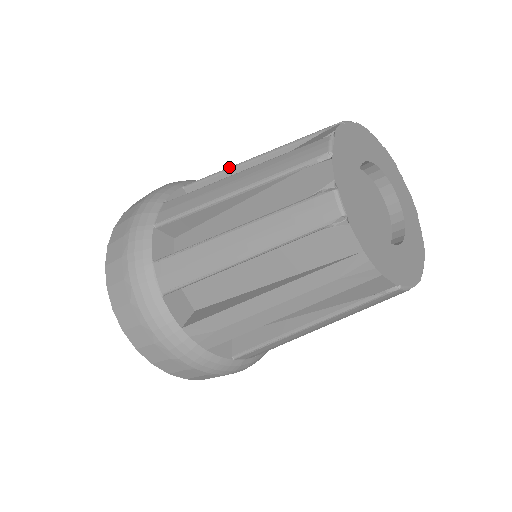
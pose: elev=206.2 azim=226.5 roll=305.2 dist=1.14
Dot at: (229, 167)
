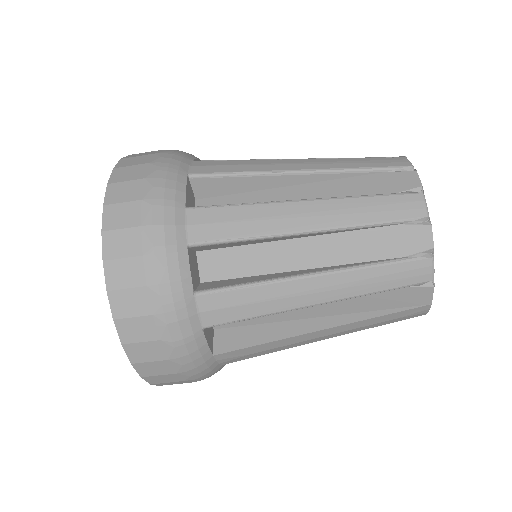
Dot at: (265, 171)
